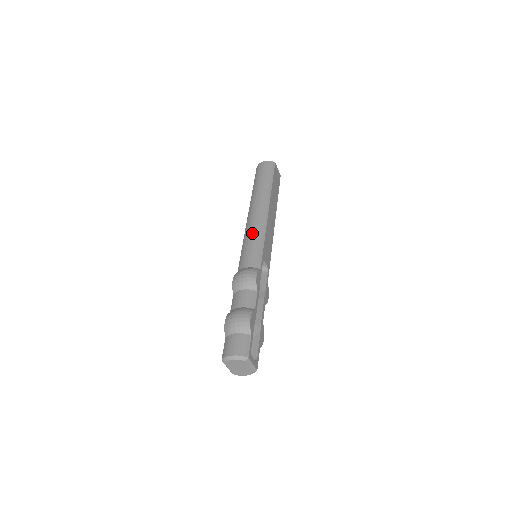
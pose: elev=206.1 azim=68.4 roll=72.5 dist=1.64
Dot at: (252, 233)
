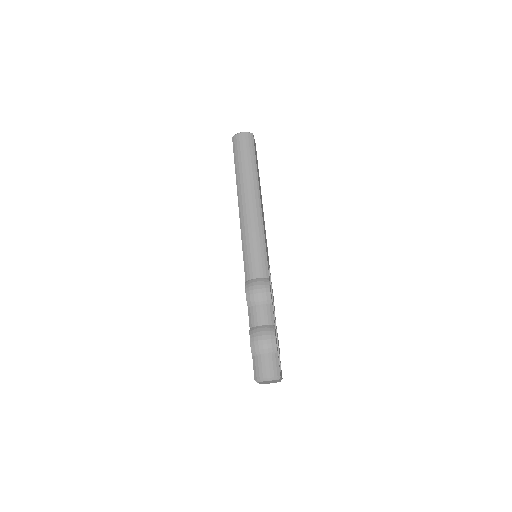
Dot at: (252, 235)
